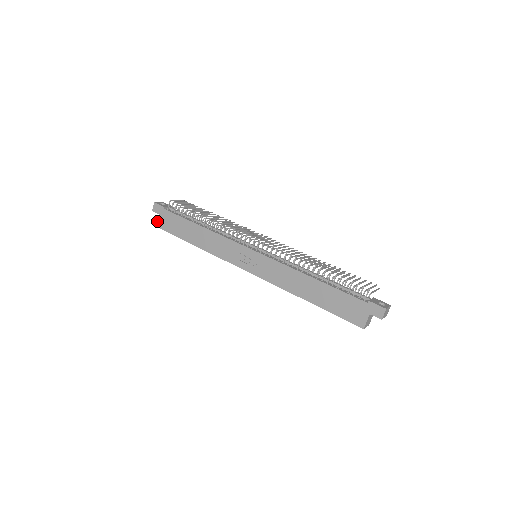
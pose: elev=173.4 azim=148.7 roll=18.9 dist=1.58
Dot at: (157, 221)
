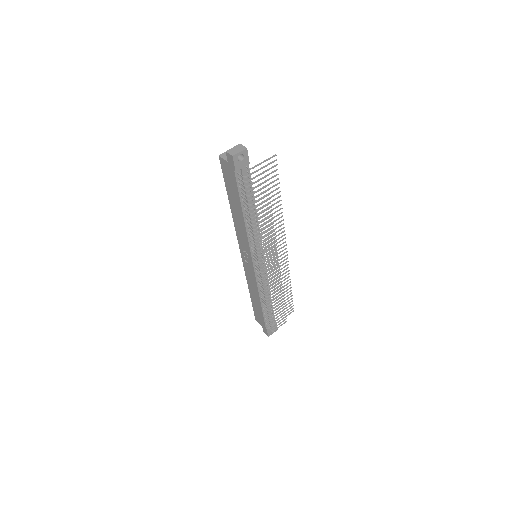
Dot at: (222, 158)
